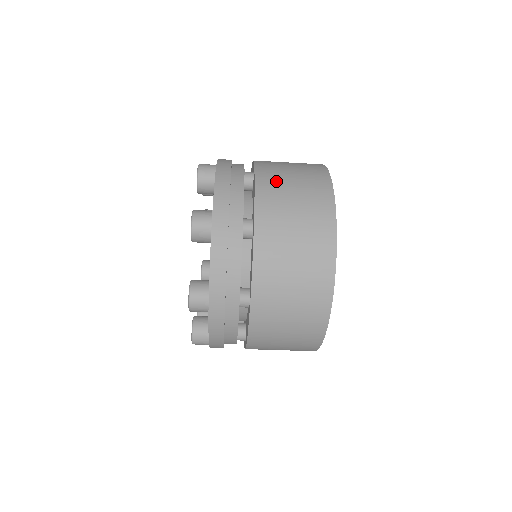
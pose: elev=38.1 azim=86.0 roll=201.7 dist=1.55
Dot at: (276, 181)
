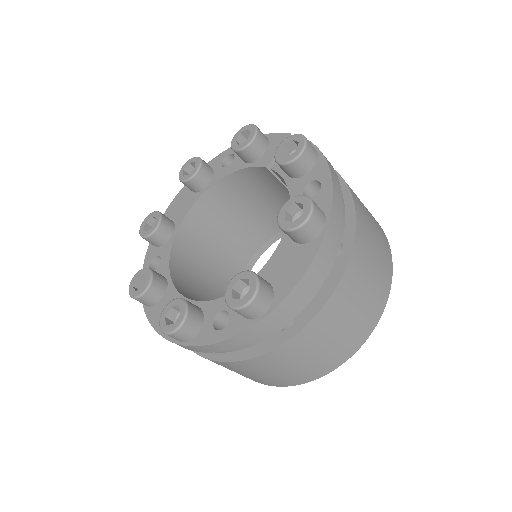
Dot at: (364, 212)
